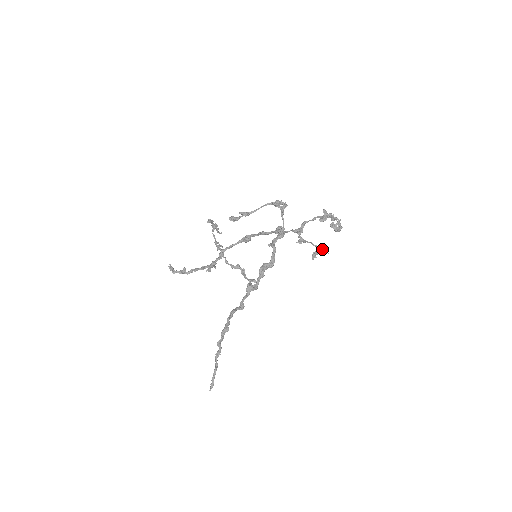
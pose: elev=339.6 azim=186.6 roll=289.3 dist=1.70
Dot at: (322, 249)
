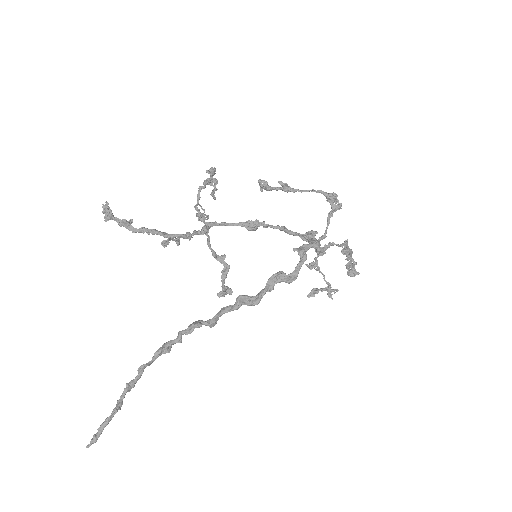
Dot at: (329, 289)
